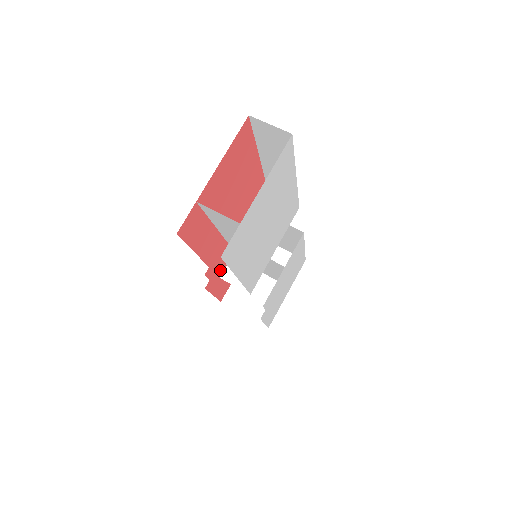
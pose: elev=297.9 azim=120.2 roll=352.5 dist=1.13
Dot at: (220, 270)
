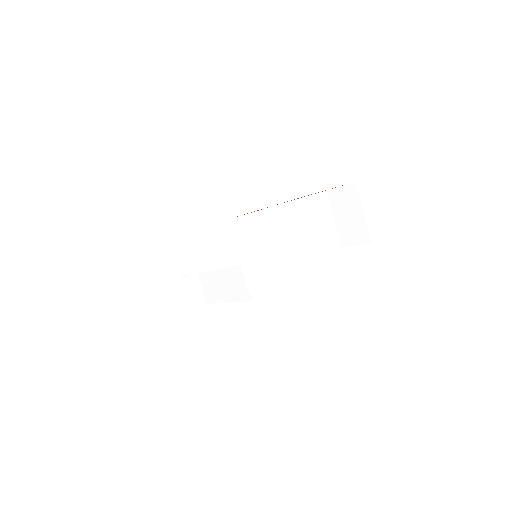
Dot at: (177, 278)
